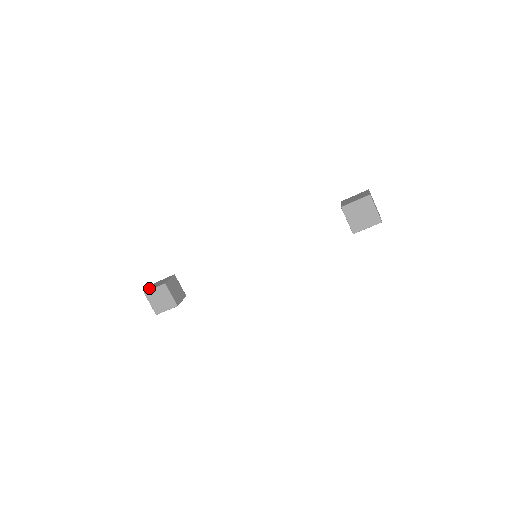
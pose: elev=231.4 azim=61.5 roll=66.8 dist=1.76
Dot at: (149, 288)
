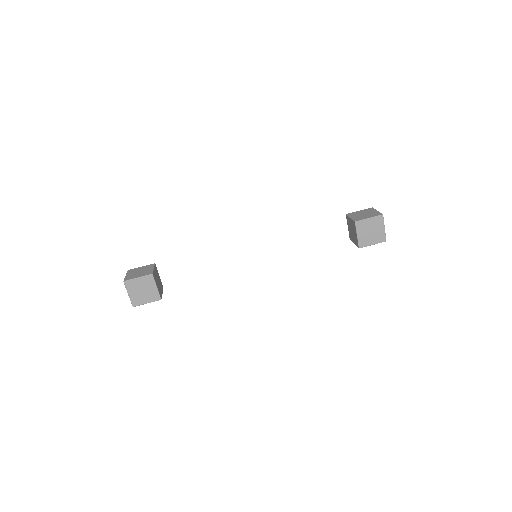
Dot at: occluded
